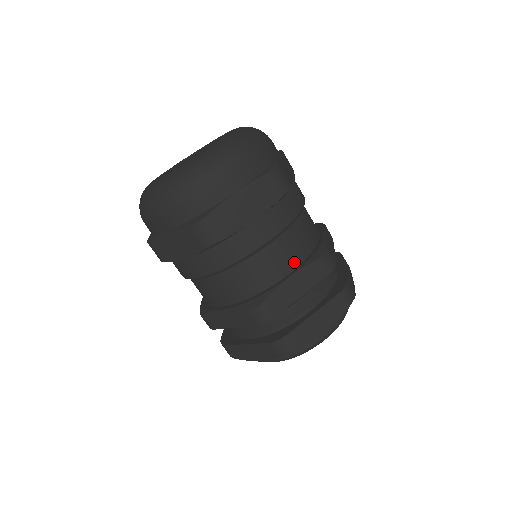
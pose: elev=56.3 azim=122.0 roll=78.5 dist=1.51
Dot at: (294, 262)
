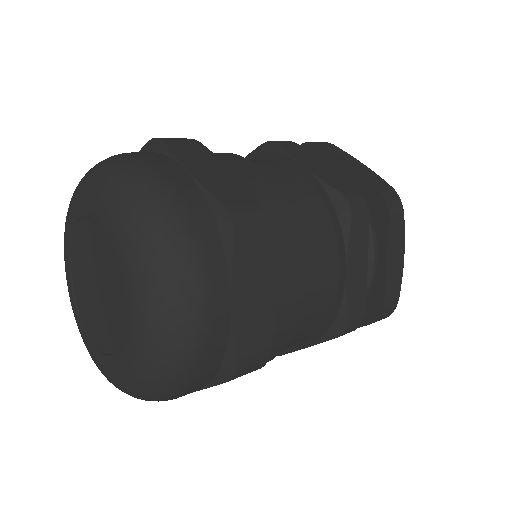
Dot at: (332, 252)
